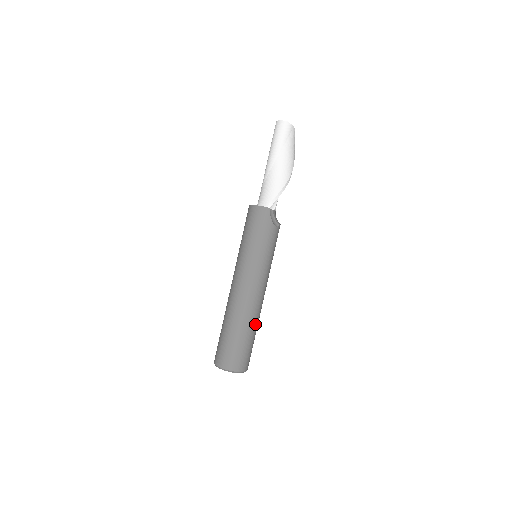
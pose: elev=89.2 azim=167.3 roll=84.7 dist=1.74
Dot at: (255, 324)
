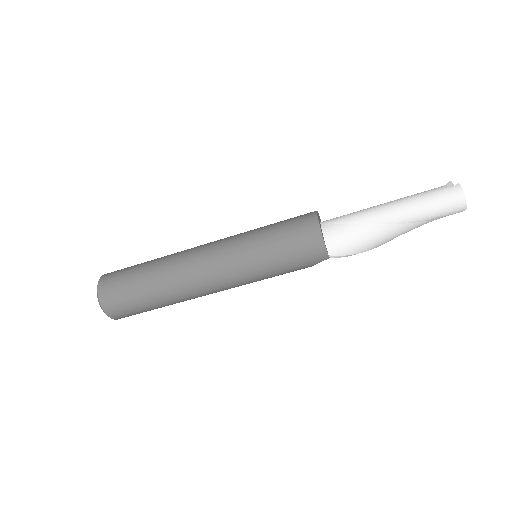
Dot at: occluded
